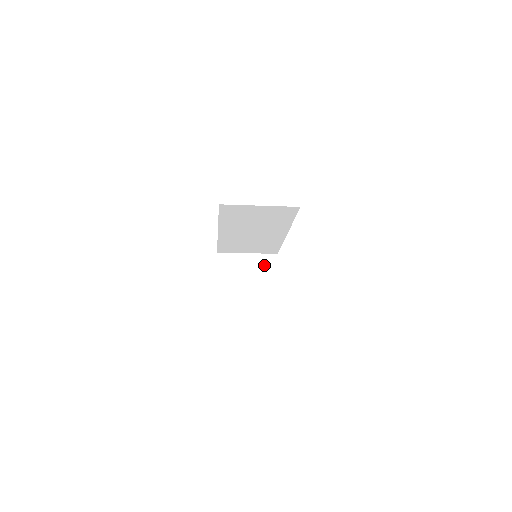
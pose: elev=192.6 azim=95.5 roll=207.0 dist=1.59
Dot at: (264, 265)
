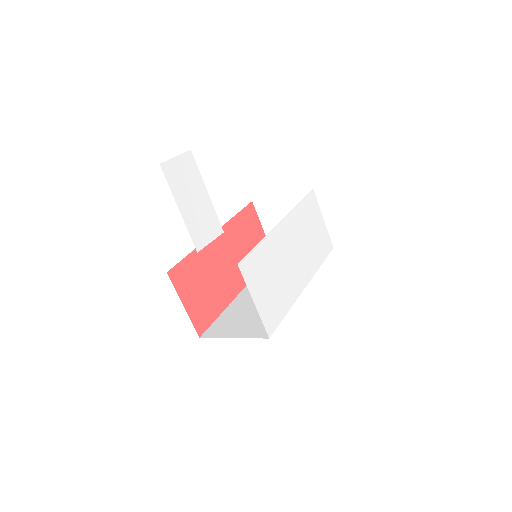
Dot at: occluded
